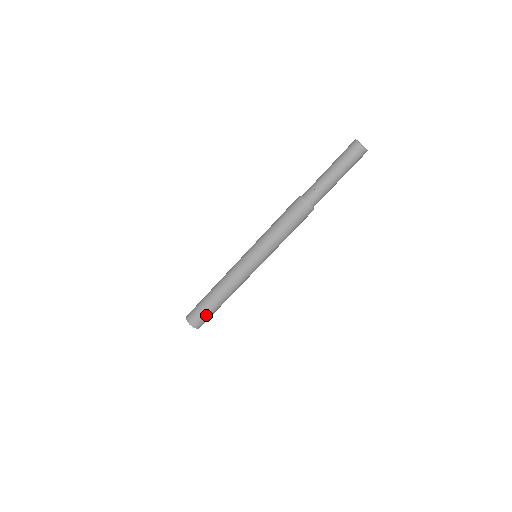
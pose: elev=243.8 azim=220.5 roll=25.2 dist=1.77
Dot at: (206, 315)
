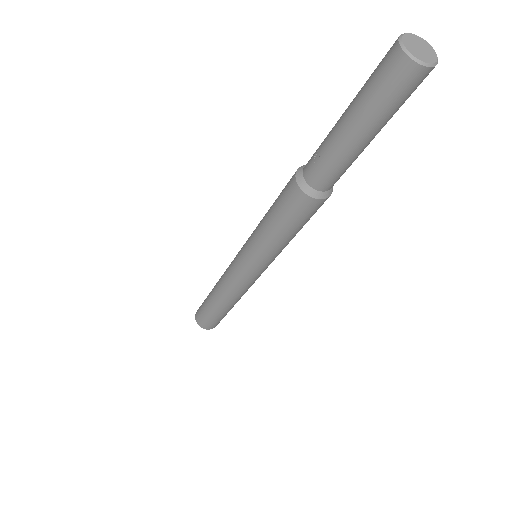
Dot at: (207, 315)
